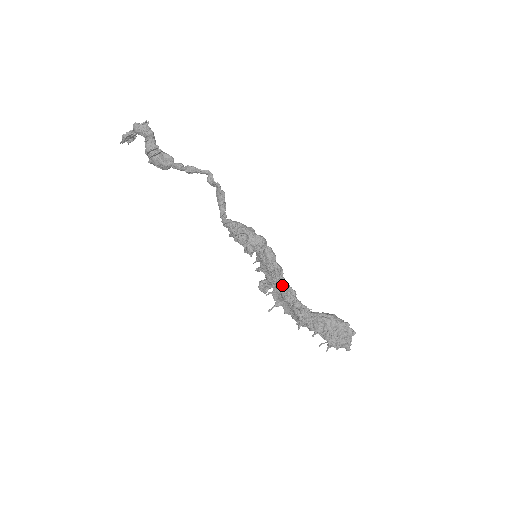
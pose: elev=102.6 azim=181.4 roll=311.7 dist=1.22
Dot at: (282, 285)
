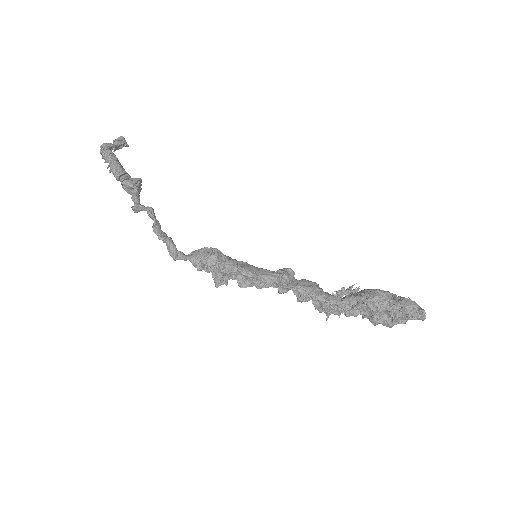
Dot at: (288, 289)
